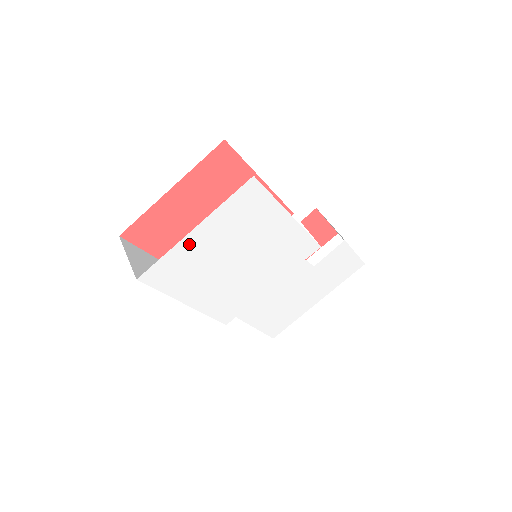
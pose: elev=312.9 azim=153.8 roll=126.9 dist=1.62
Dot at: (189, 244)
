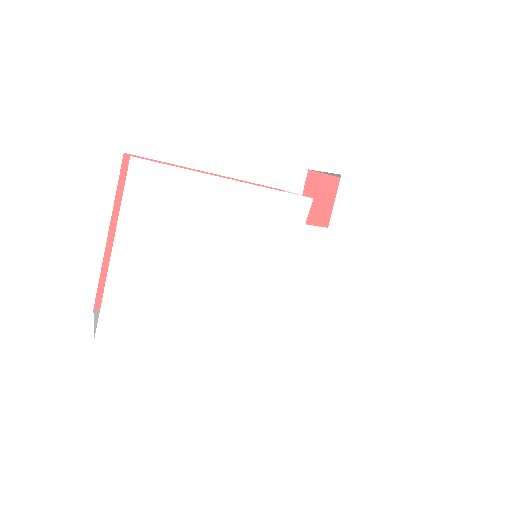
Dot at: (123, 271)
